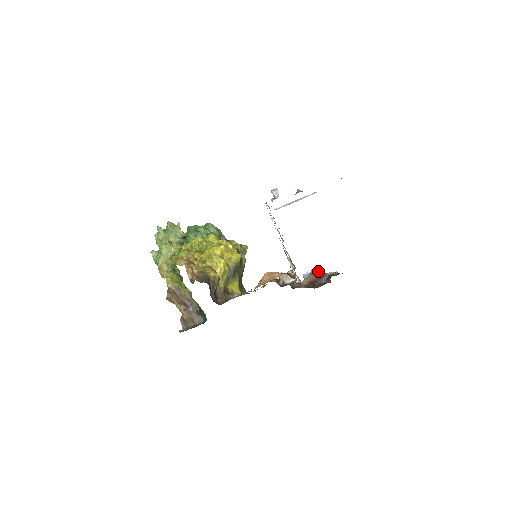
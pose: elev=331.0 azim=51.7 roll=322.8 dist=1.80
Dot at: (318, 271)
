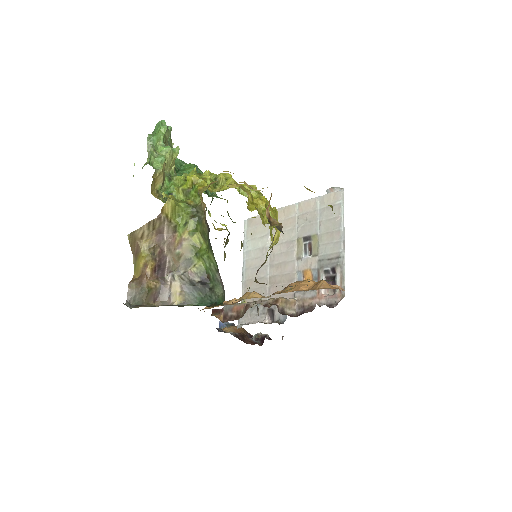
Dot at: occluded
